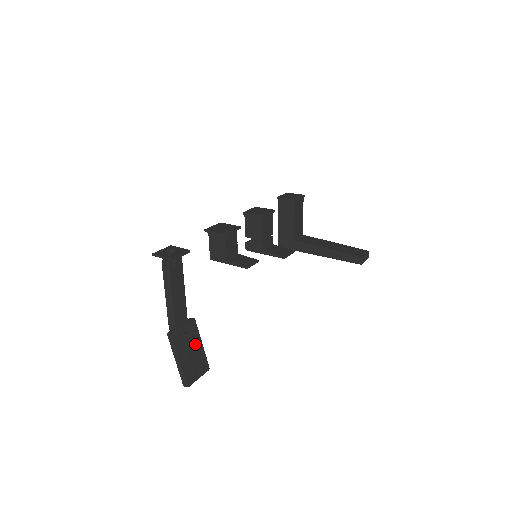
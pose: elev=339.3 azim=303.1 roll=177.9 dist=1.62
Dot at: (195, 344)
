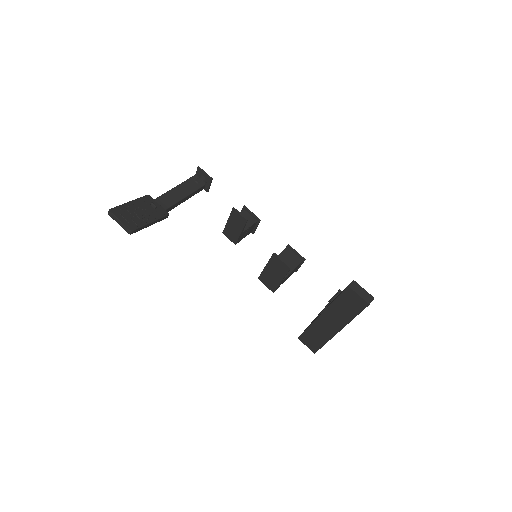
Dot at: (148, 215)
